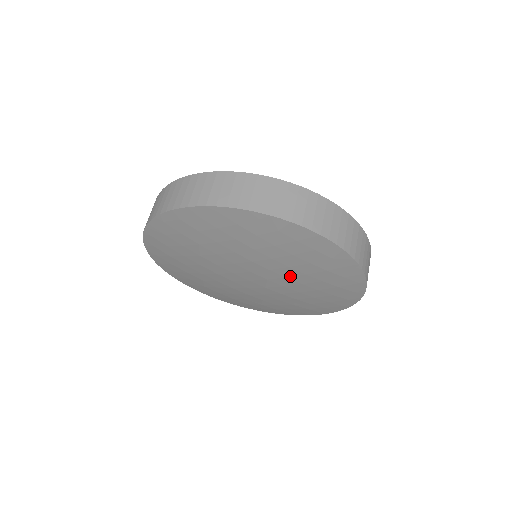
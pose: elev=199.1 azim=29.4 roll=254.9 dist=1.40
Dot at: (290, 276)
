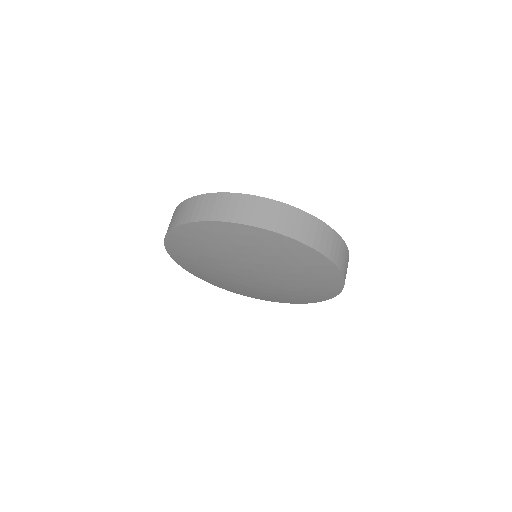
Dot at: (258, 262)
